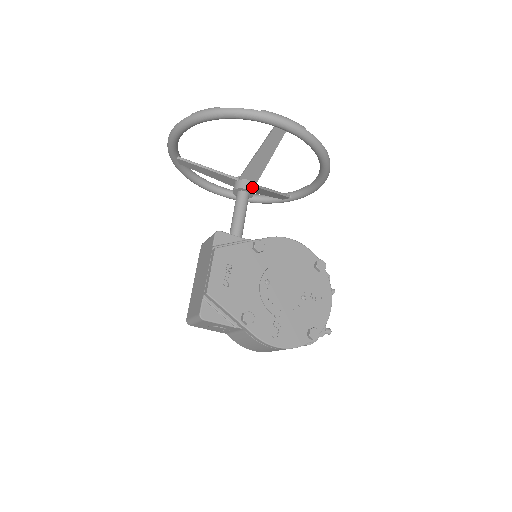
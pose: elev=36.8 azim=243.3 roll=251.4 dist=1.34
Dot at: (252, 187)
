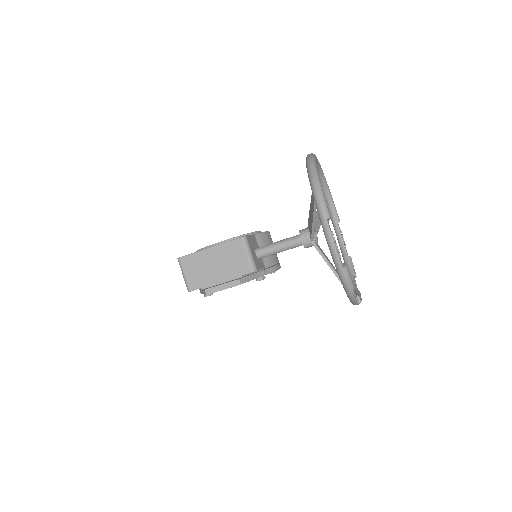
Dot at: occluded
